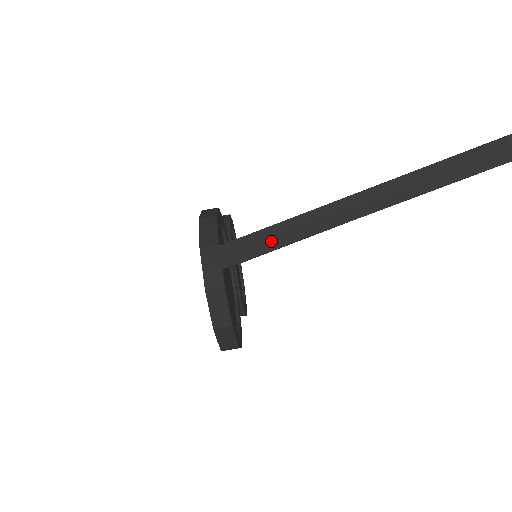
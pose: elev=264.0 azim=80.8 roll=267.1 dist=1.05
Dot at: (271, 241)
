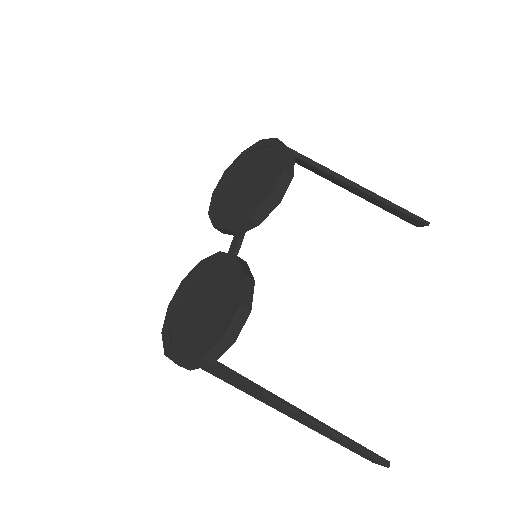
Dot at: (237, 385)
